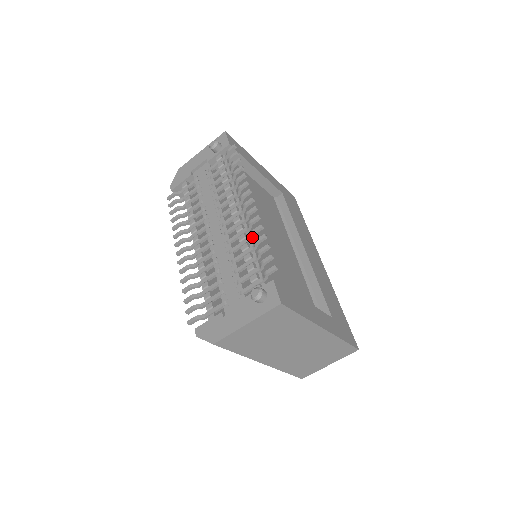
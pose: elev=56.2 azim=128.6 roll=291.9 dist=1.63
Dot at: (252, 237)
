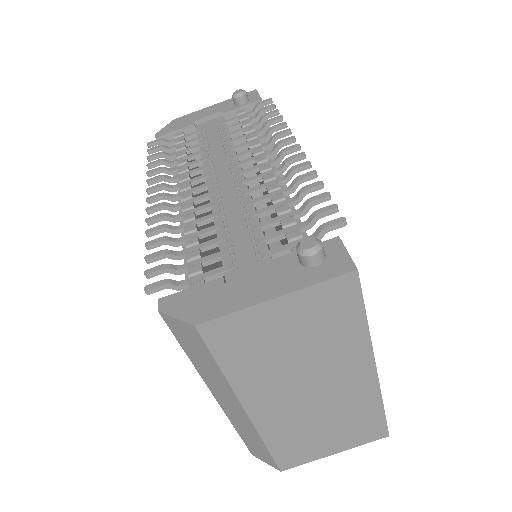
Dot at: (293, 187)
